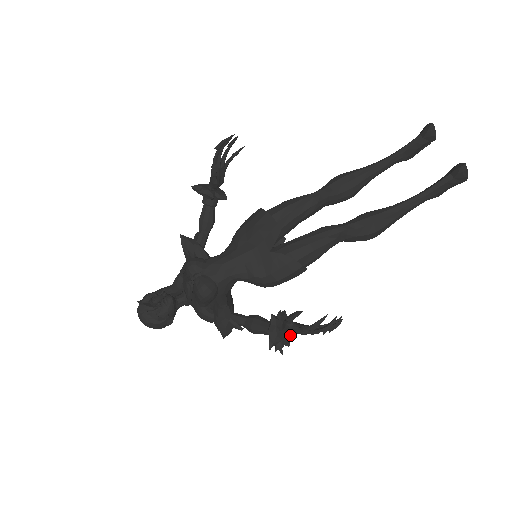
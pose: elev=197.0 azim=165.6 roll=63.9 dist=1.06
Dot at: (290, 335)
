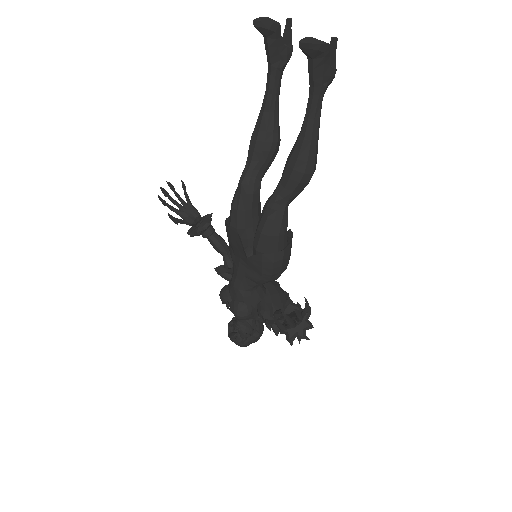
Dot at: (304, 320)
